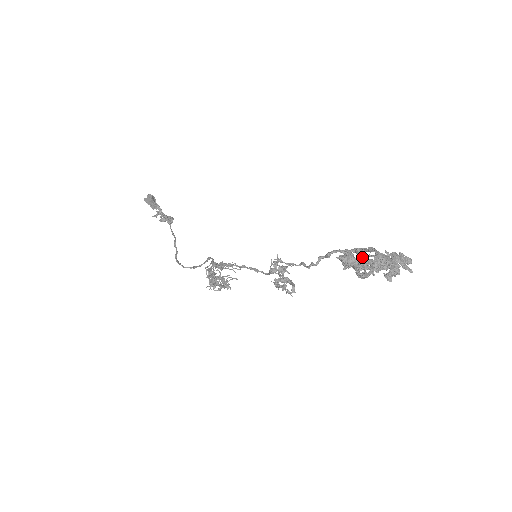
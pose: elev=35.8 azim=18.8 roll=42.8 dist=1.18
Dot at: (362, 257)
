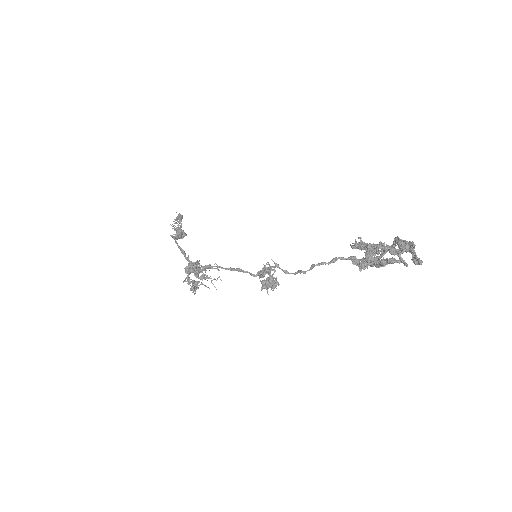
Dot at: occluded
